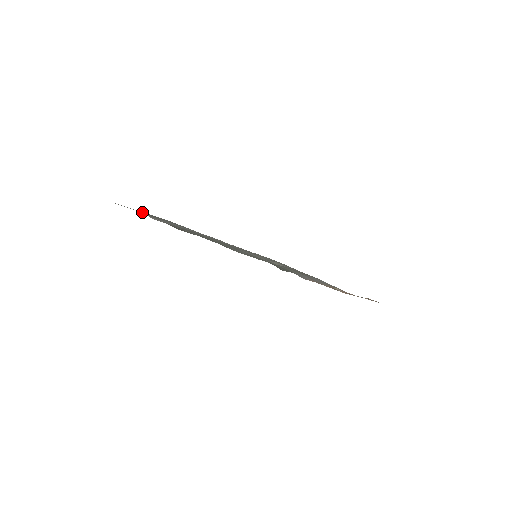
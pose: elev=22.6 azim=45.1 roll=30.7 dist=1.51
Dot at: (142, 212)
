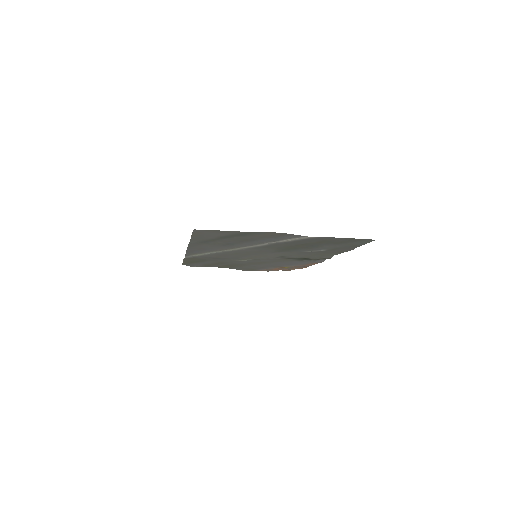
Dot at: (266, 233)
